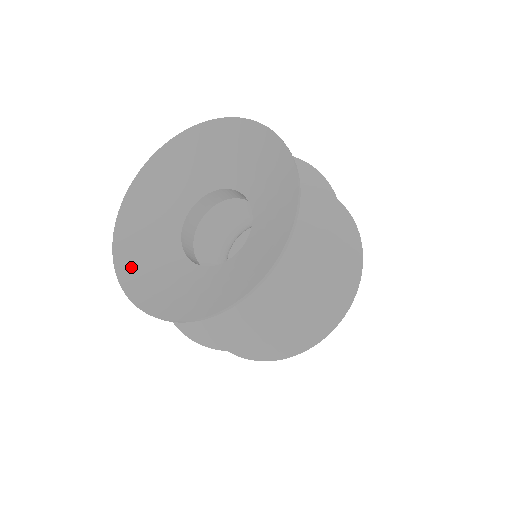
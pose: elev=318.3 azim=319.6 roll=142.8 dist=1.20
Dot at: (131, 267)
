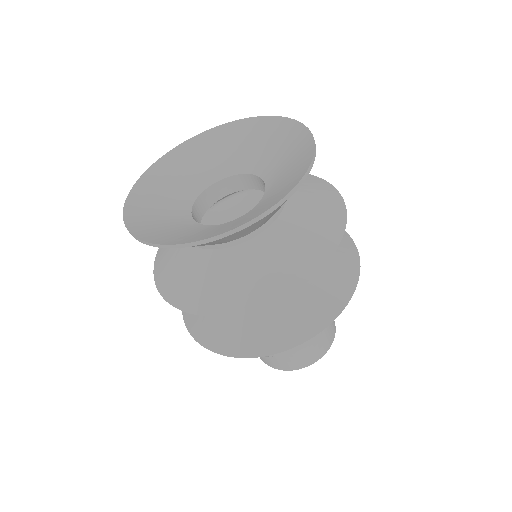
Dot at: (156, 236)
